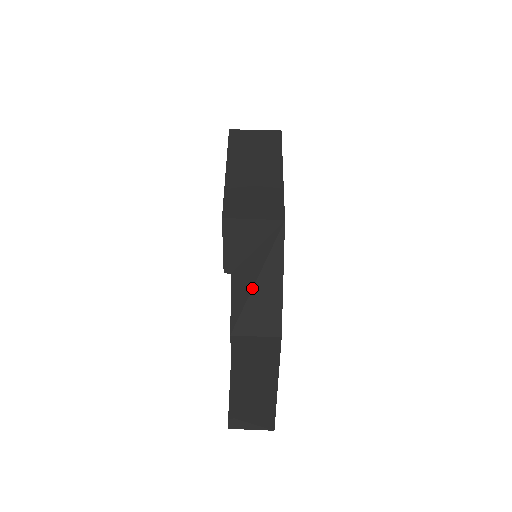
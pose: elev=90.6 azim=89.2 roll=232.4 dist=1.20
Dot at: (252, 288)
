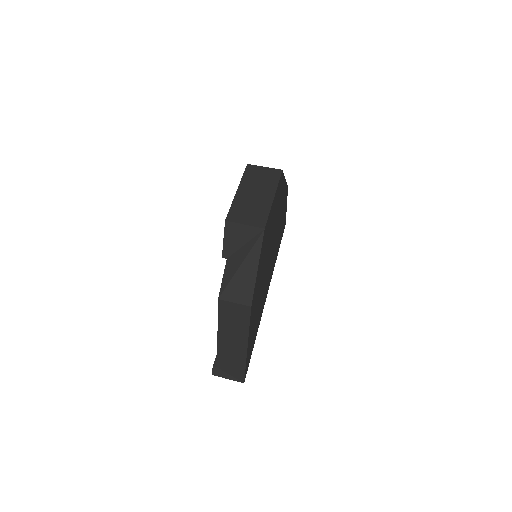
Dot at: (237, 270)
